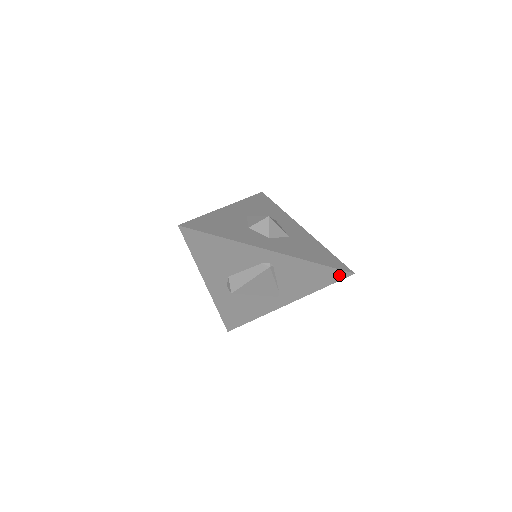
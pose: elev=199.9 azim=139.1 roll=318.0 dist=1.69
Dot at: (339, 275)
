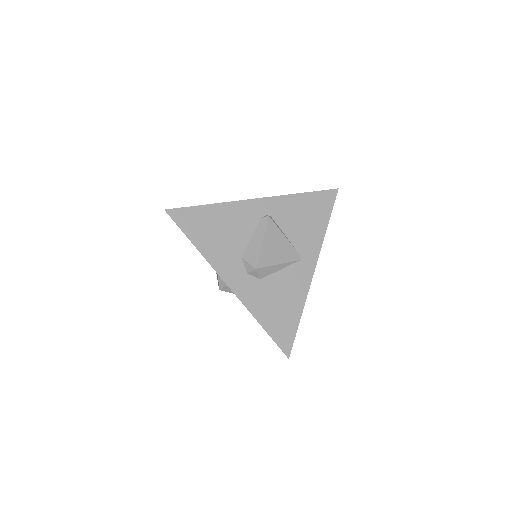
Dot at: (329, 198)
